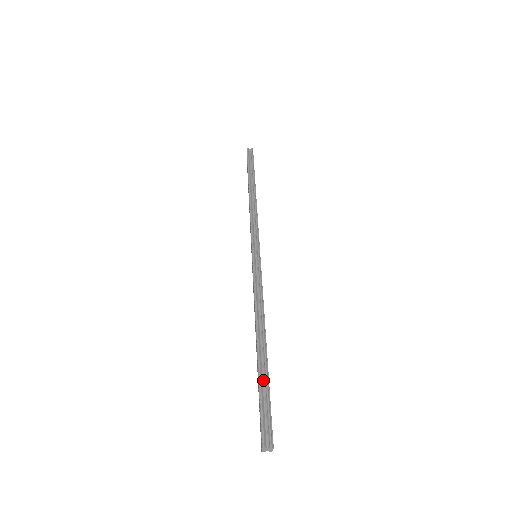
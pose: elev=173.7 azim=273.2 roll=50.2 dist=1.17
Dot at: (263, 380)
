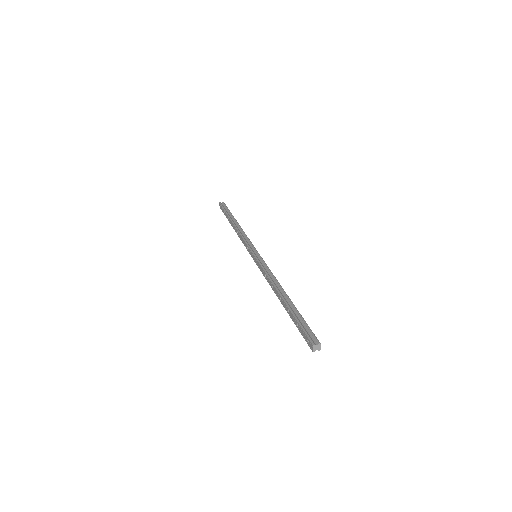
Dot at: (295, 314)
